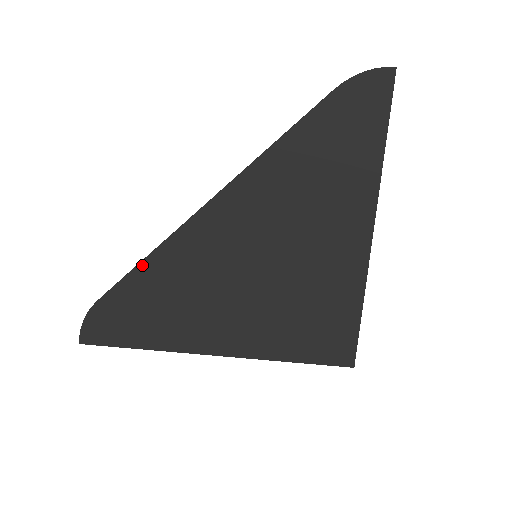
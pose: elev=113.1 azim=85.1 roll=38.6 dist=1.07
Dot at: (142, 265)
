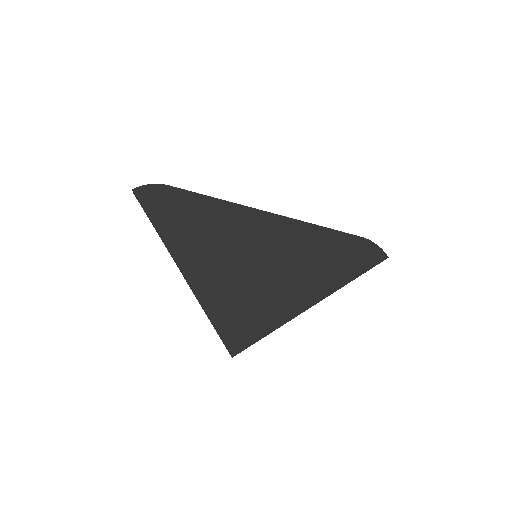
Dot at: (209, 198)
